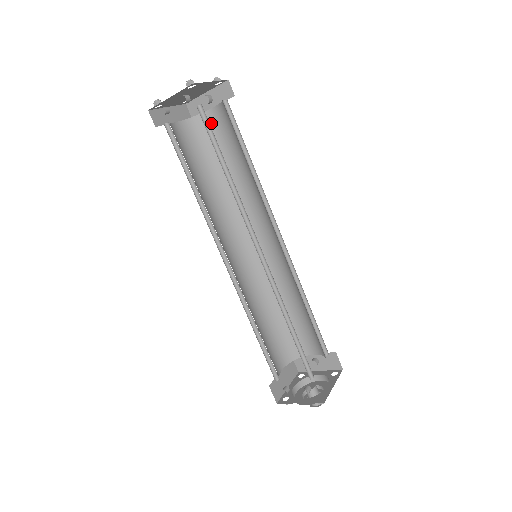
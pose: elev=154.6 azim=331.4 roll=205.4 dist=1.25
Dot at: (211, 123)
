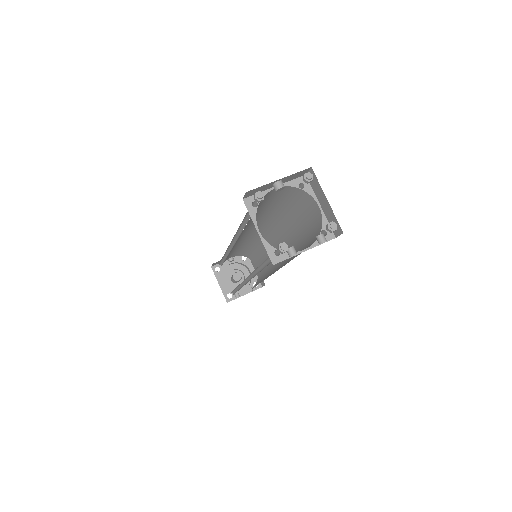
Dot at: (265, 198)
